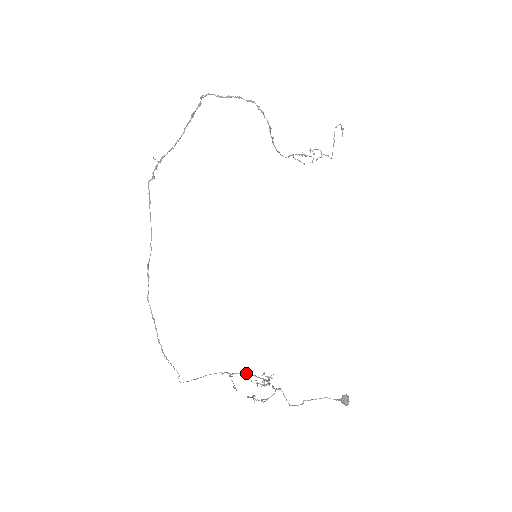
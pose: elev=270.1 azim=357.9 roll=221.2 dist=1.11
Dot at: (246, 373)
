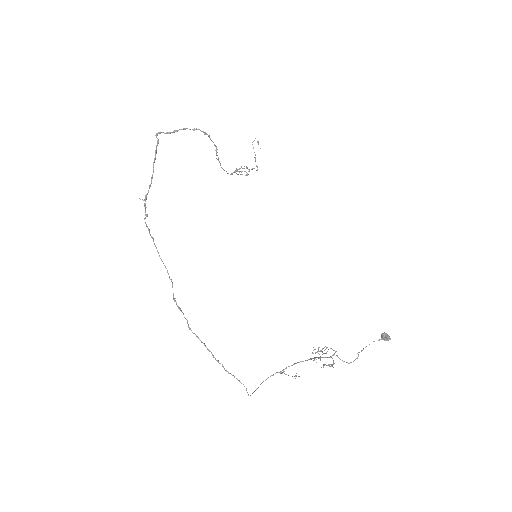
Dot at: (293, 364)
